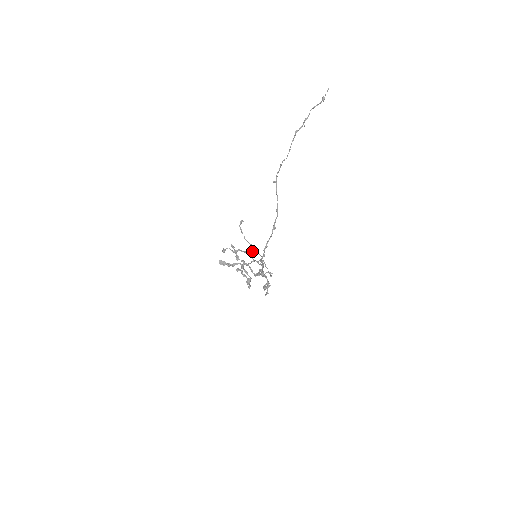
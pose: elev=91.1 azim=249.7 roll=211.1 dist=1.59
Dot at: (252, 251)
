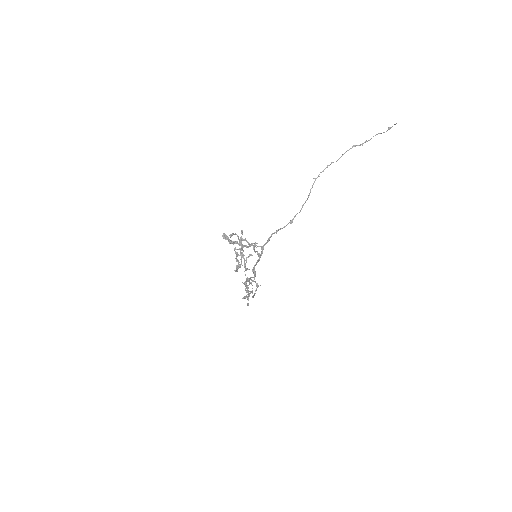
Dot at: occluded
